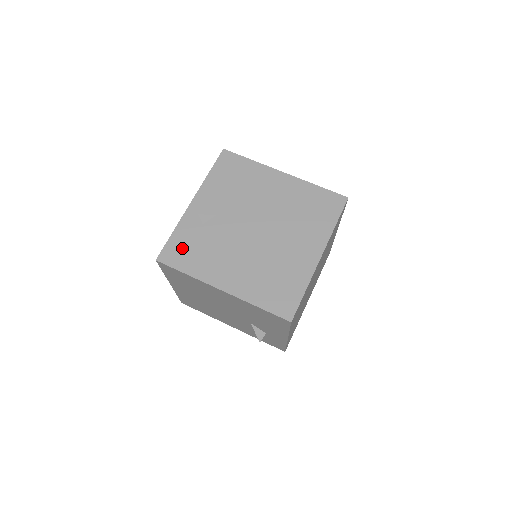
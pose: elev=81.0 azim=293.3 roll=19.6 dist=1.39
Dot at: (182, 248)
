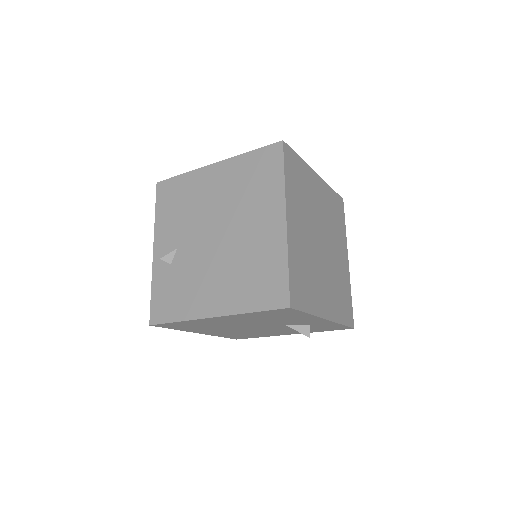
Dot at: (164, 299)
